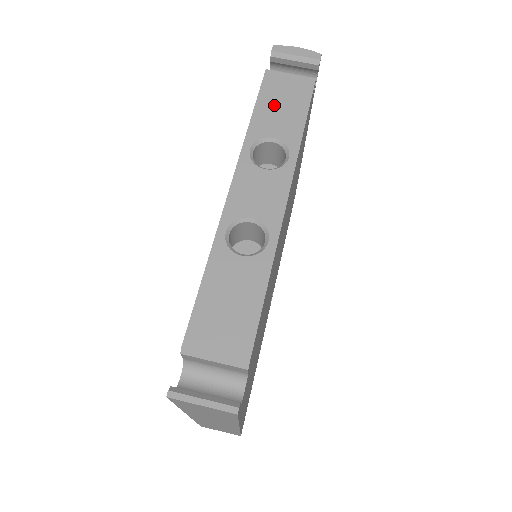
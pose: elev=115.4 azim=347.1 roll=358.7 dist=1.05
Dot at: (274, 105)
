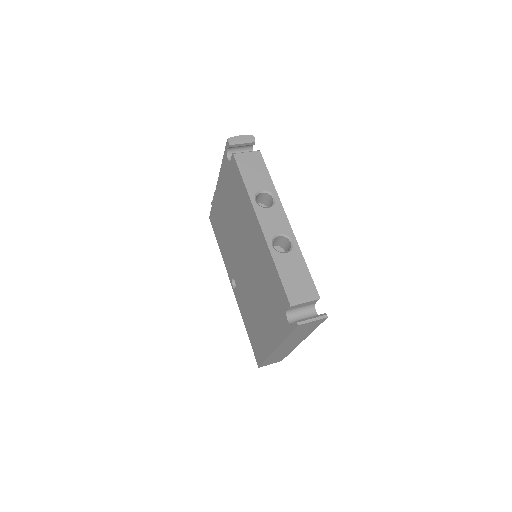
Dot at: (250, 173)
